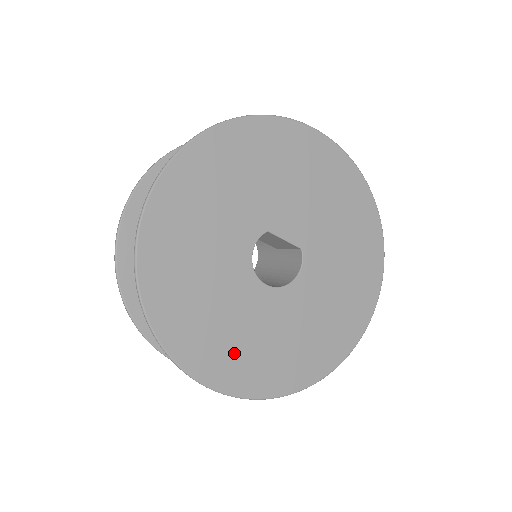
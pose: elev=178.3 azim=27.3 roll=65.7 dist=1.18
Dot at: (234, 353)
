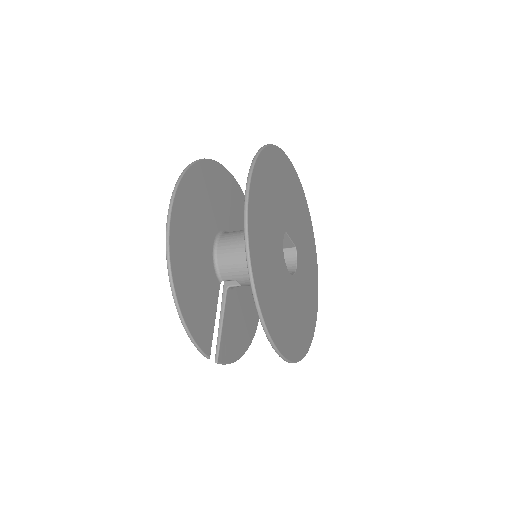
Dot at: (285, 325)
